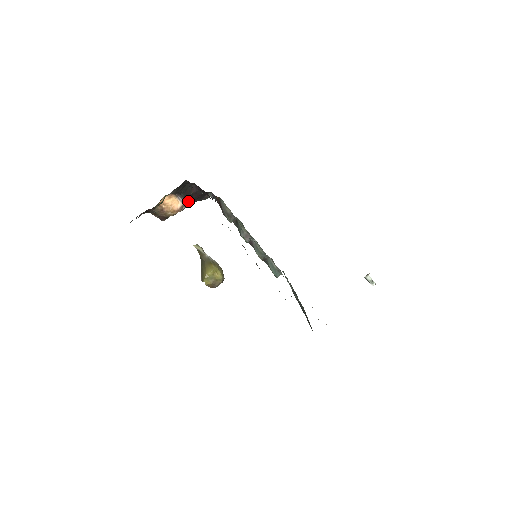
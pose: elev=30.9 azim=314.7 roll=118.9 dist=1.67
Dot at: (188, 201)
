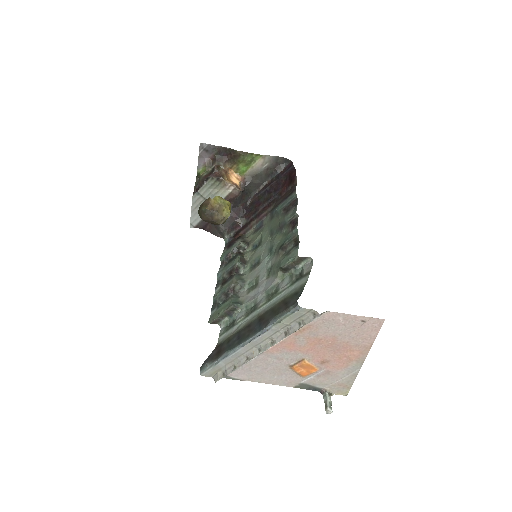
Dot at: (236, 200)
